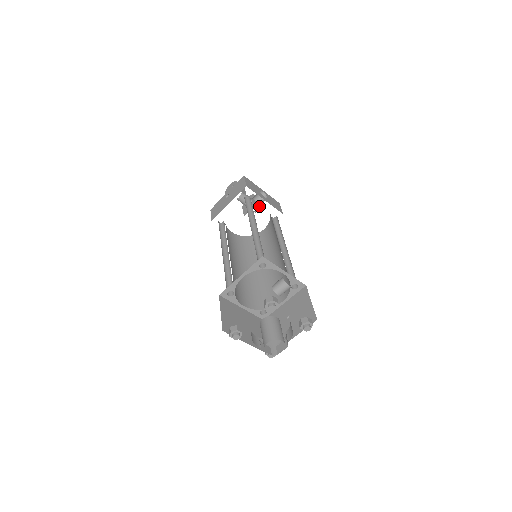
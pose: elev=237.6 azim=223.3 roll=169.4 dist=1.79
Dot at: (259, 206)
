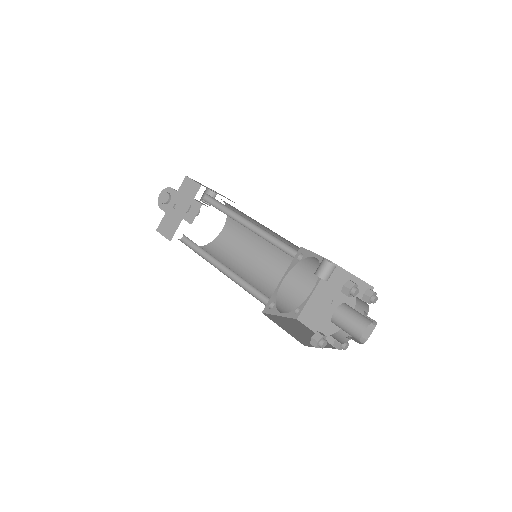
Dot at: occluded
